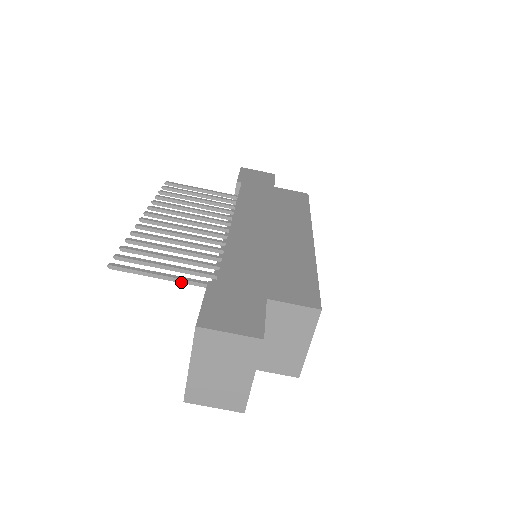
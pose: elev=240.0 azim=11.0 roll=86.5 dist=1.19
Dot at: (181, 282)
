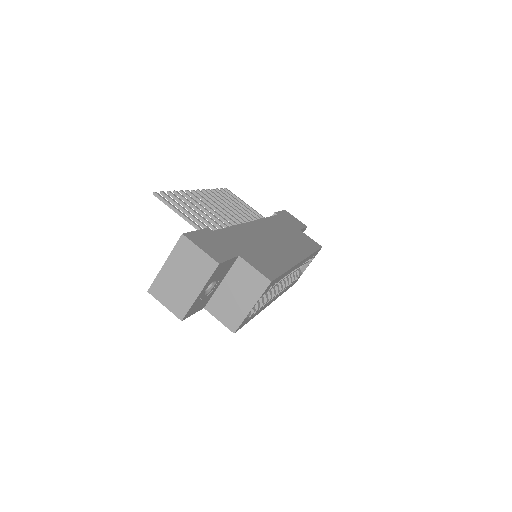
Dot at: (192, 225)
